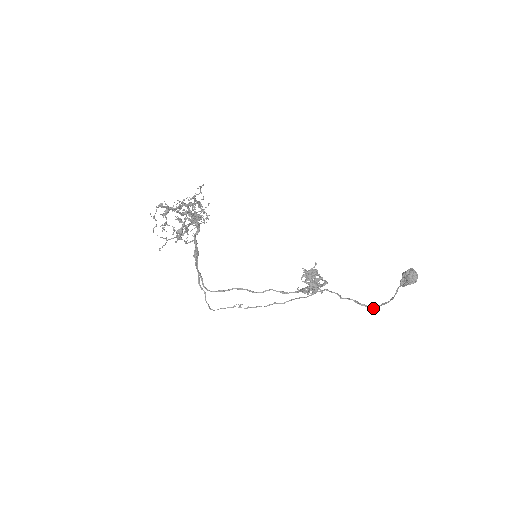
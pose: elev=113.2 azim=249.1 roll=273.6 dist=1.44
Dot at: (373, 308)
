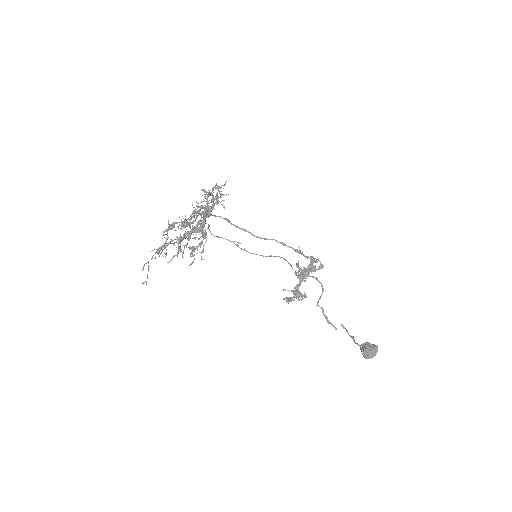
Dot at: (336, 328)
